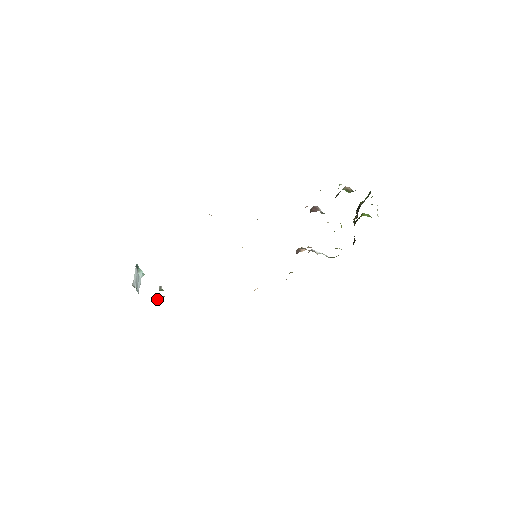
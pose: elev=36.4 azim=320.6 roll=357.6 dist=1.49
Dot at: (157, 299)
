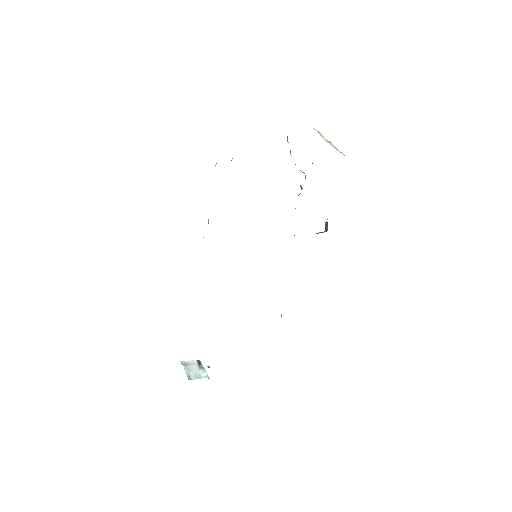
Dot at: occluded
